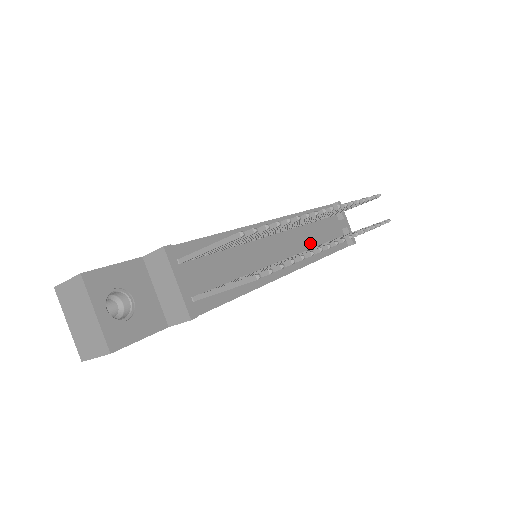
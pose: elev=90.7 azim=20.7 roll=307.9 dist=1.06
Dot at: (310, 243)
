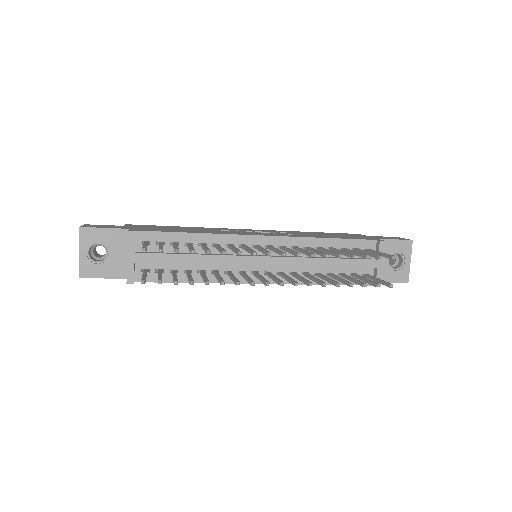
Dot at: (309, 267)
